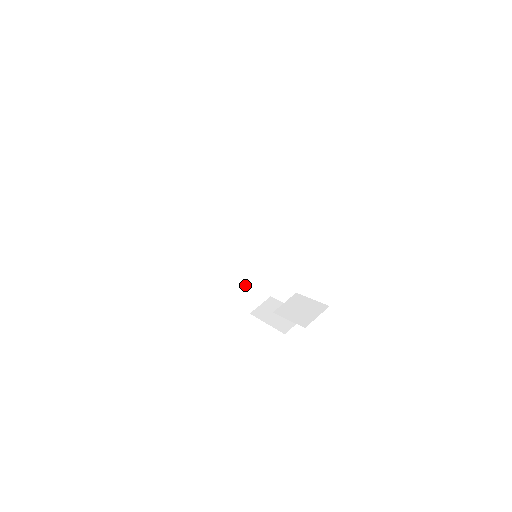
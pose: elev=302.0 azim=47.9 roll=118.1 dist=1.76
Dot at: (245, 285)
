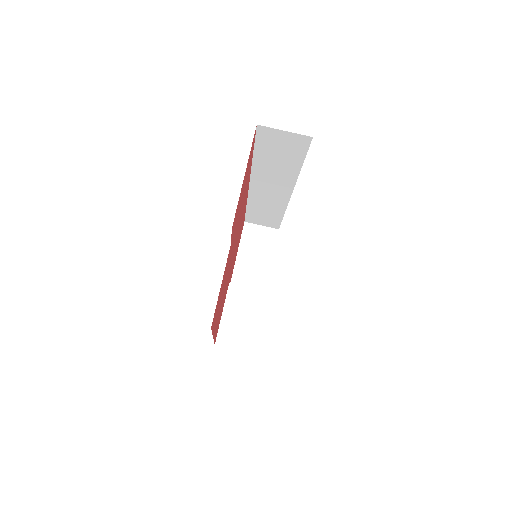
Dot at: (259, 211)
